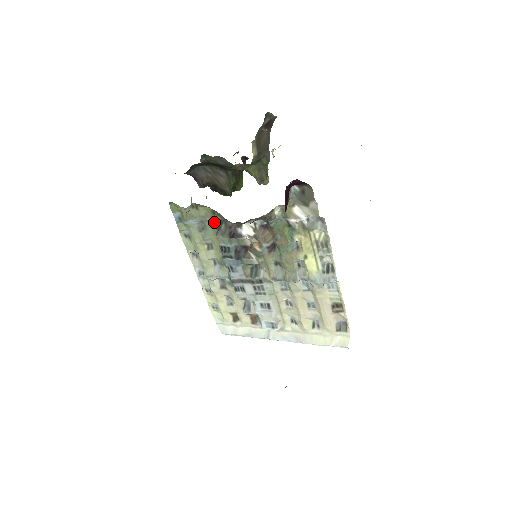
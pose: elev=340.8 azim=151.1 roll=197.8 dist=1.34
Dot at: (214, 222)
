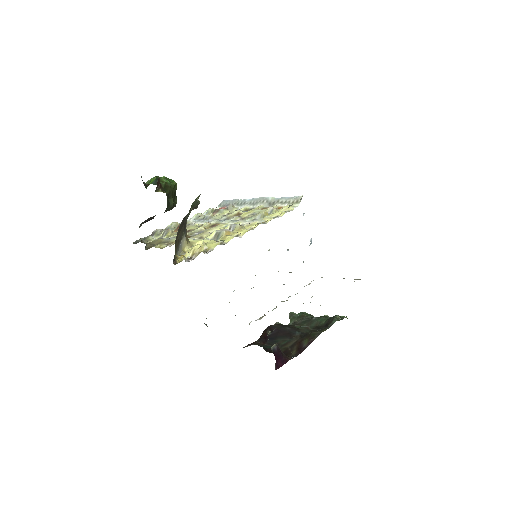
Dot at: occluded
